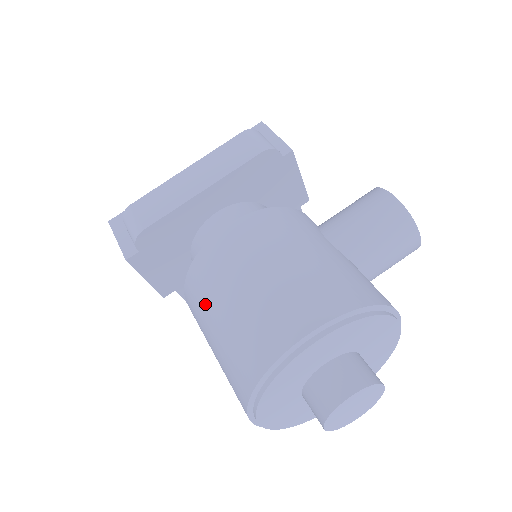
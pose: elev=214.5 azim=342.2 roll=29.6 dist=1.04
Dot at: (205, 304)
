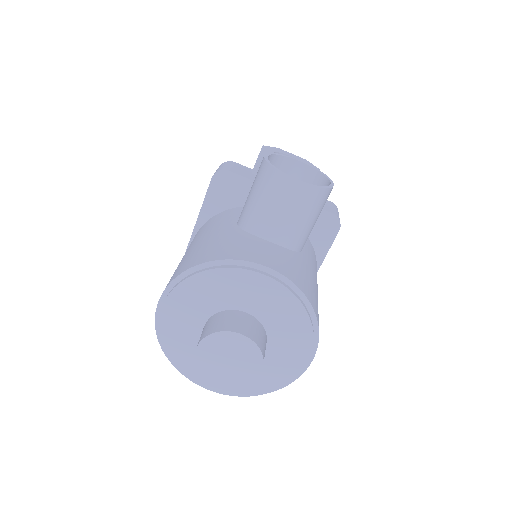
Dot at: occluded
